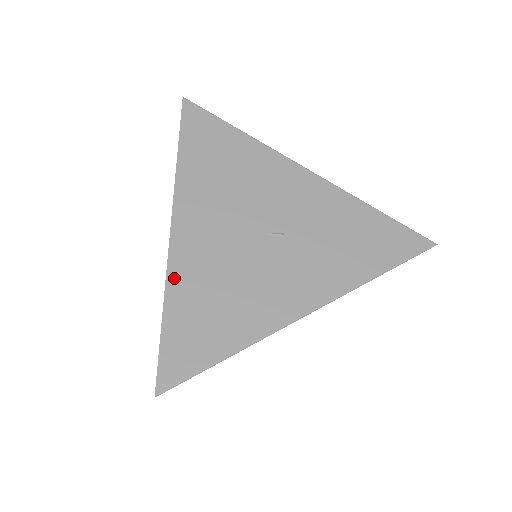
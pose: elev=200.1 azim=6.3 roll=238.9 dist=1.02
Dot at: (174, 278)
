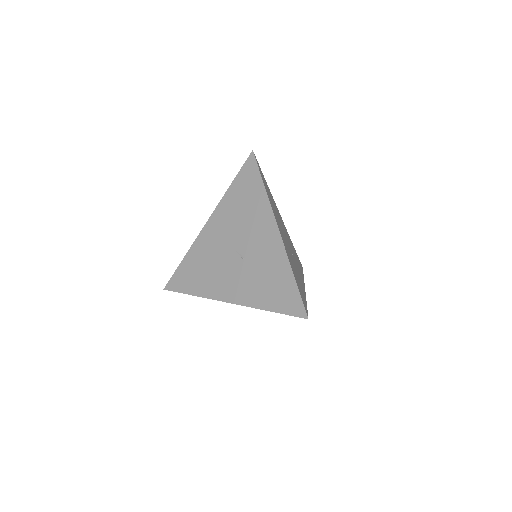
Dot at: (194, 247)
